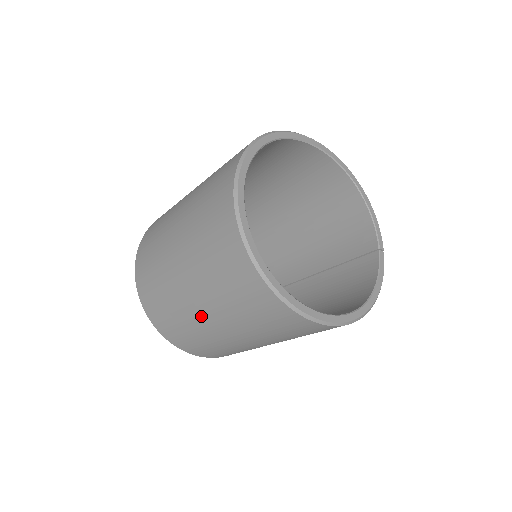
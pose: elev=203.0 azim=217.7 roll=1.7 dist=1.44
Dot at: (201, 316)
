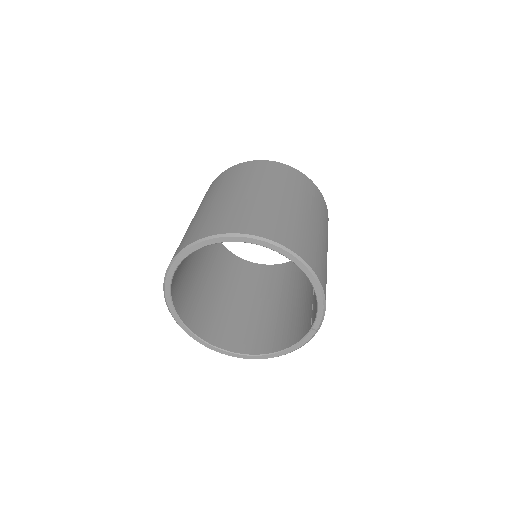
Dot at: occluded
